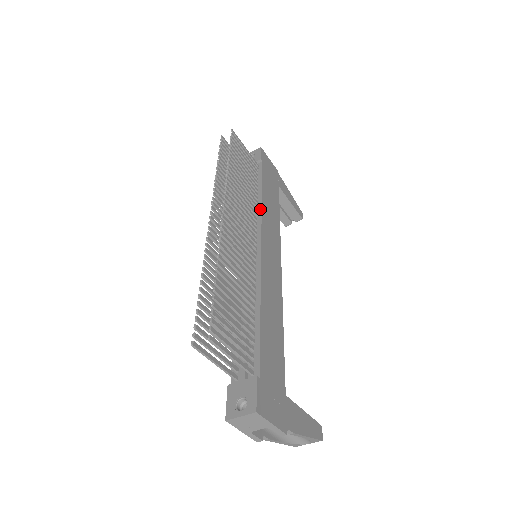
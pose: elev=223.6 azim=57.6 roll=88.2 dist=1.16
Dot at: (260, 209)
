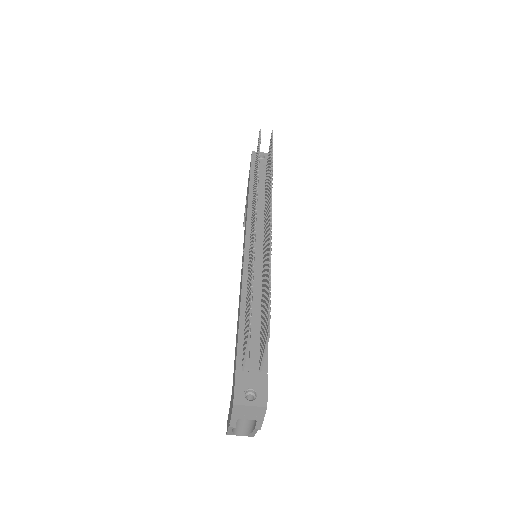
Dot at: occluded
